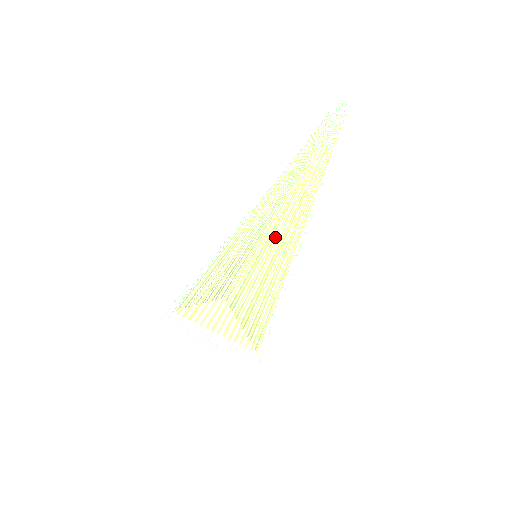
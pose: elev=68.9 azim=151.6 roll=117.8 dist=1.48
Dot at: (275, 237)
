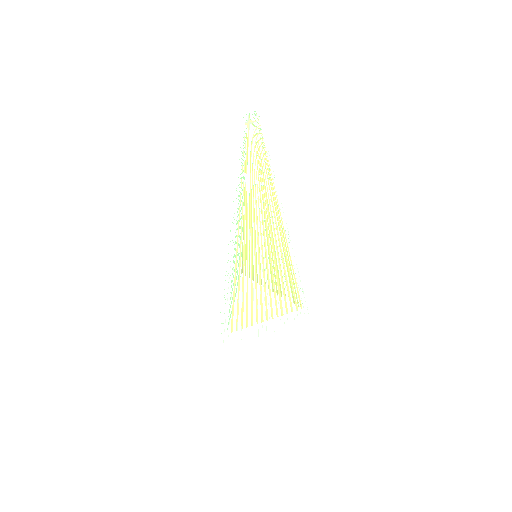
Dot at: (265, 243)
